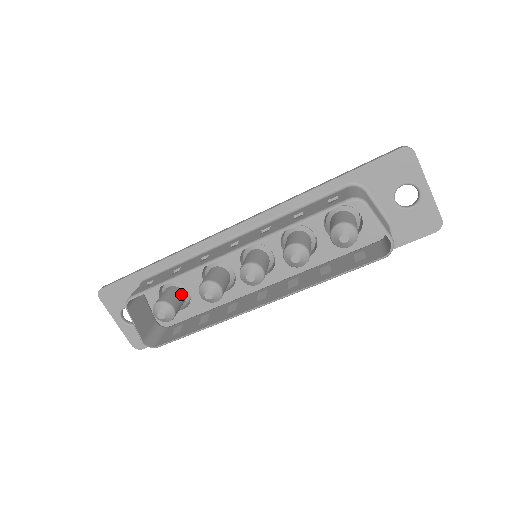
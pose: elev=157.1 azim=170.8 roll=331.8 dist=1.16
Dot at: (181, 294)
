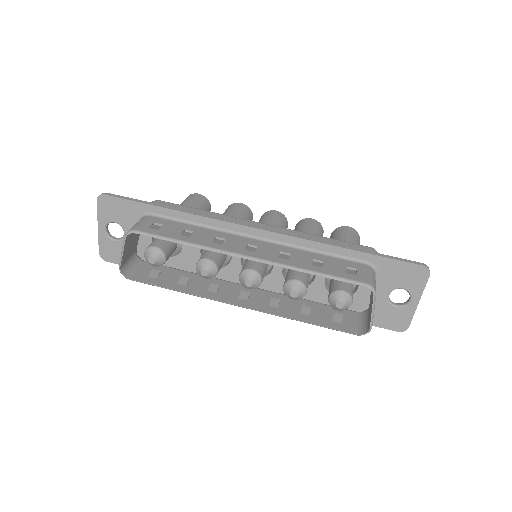
Dot at: (175, 246)
